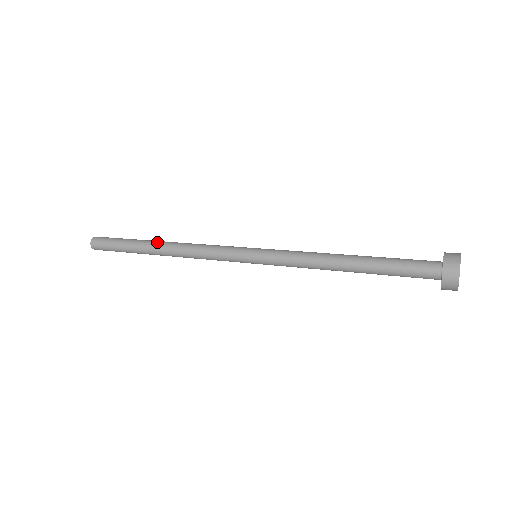
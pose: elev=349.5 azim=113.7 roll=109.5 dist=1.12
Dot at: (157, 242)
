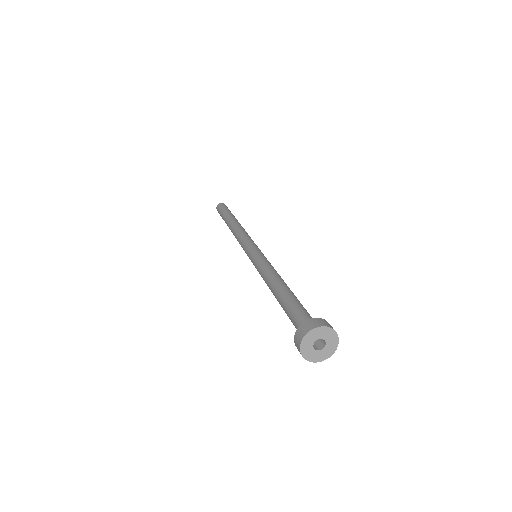
Dot at: (229, 222)
